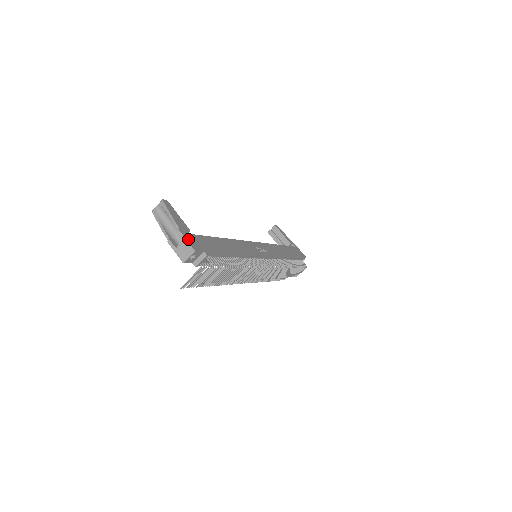
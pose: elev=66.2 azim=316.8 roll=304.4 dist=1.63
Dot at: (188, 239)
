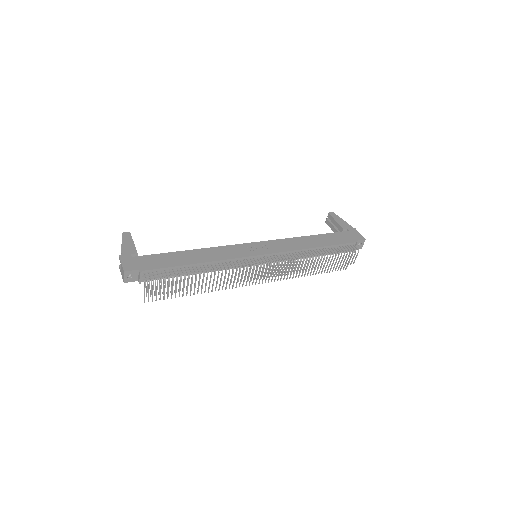
Dot at: (125, 262)
